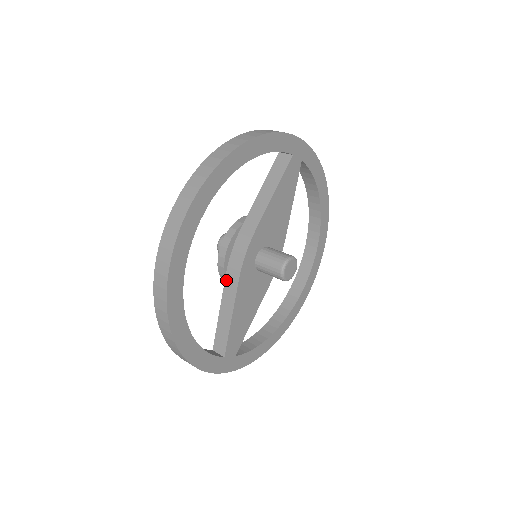
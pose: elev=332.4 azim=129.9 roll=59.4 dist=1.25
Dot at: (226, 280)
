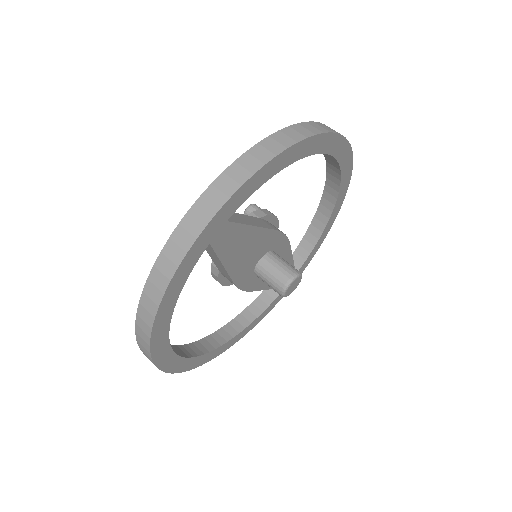
Dot at: occluded
